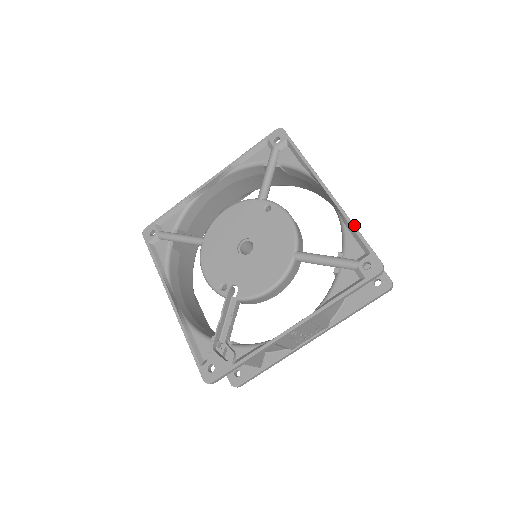
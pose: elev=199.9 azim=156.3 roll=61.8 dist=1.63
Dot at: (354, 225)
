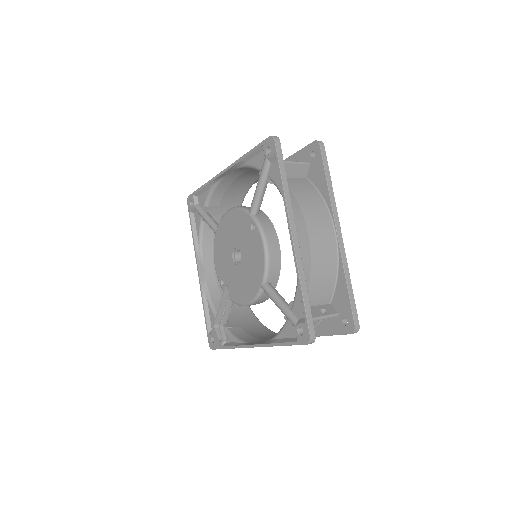
Dot at: (301, 287)
